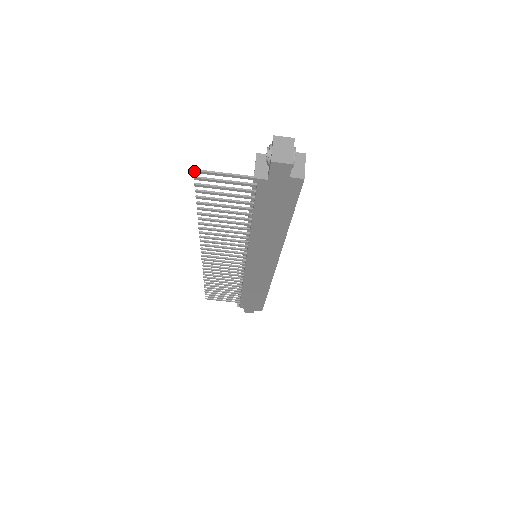
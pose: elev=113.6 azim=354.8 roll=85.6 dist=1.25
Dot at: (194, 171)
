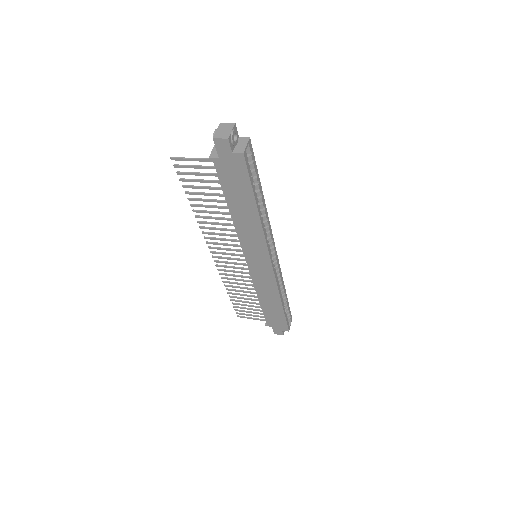
Dot at: (171, 158)
